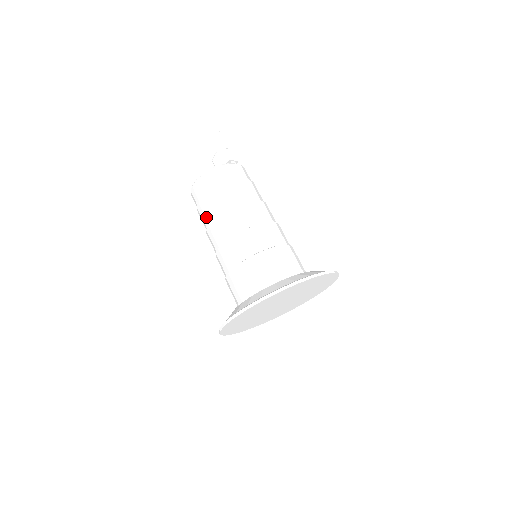
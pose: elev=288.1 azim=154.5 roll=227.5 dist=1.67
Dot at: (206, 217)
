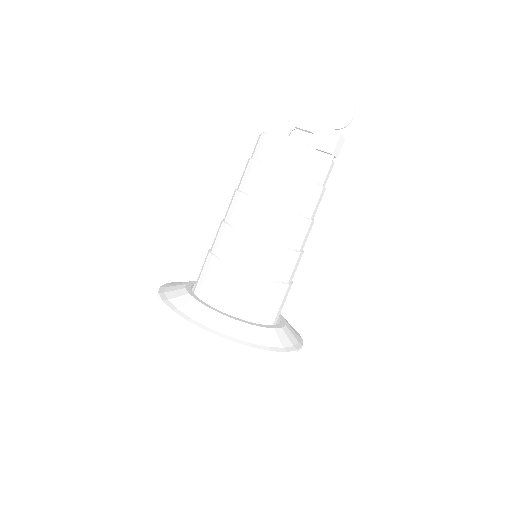
Dot at: (253, 184)
